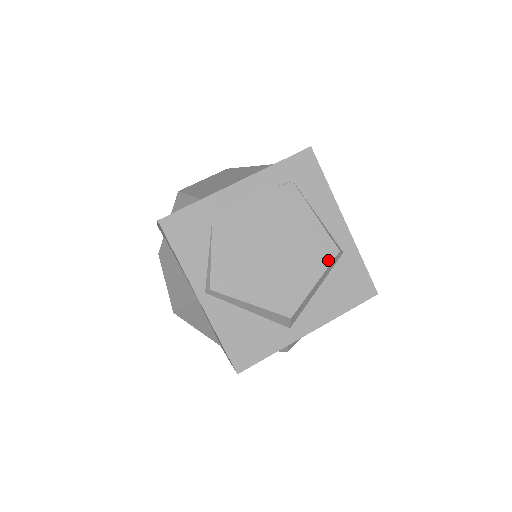
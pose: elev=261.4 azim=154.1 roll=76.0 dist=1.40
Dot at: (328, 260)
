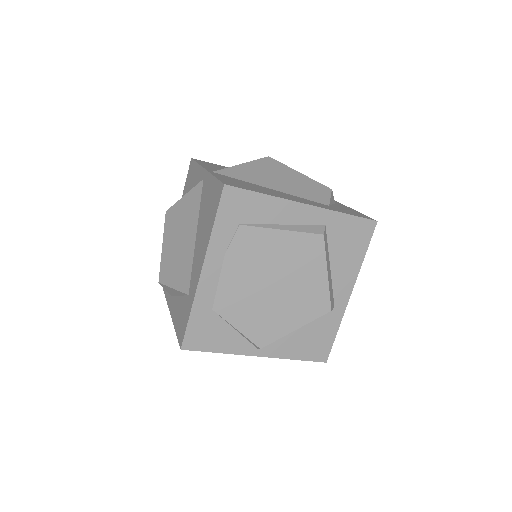
Dot at: (321, 250)
